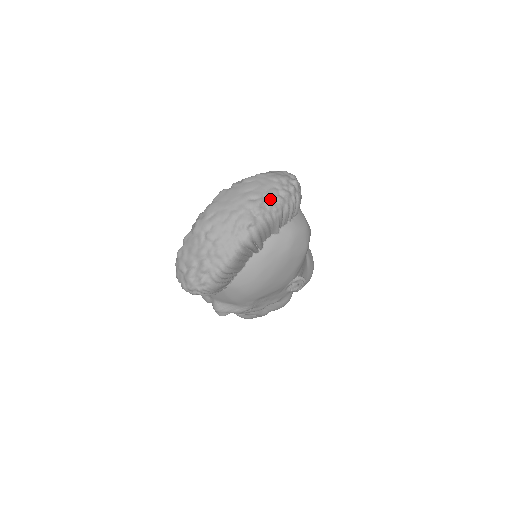
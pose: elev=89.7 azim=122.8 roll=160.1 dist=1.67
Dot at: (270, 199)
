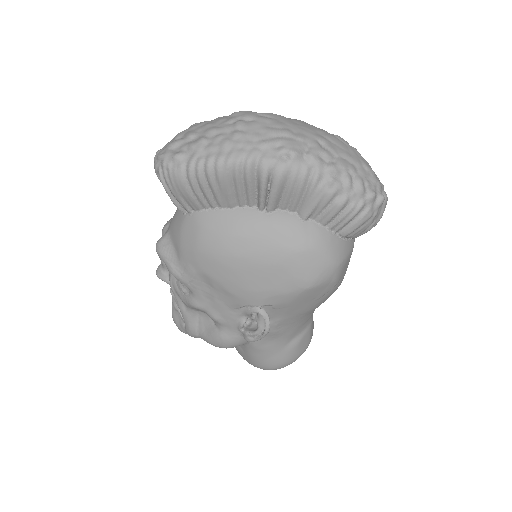
Dot at: (338, 165)
